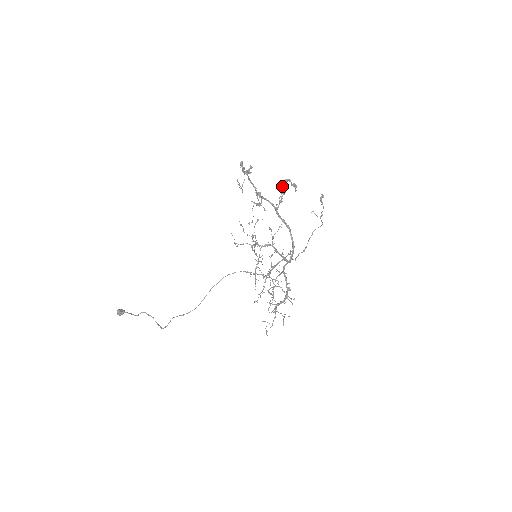
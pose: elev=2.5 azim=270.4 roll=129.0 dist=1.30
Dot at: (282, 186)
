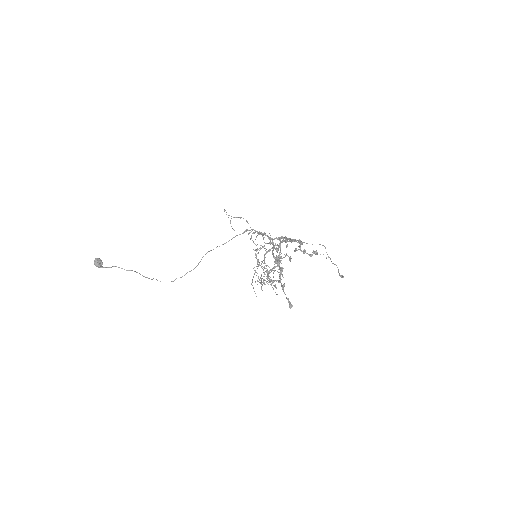
Dot at: (304, 253)
